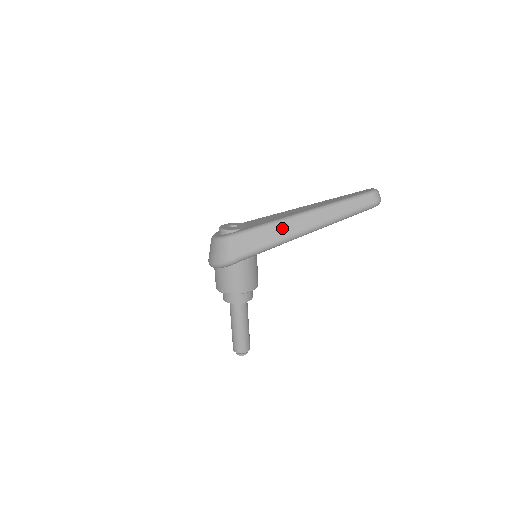
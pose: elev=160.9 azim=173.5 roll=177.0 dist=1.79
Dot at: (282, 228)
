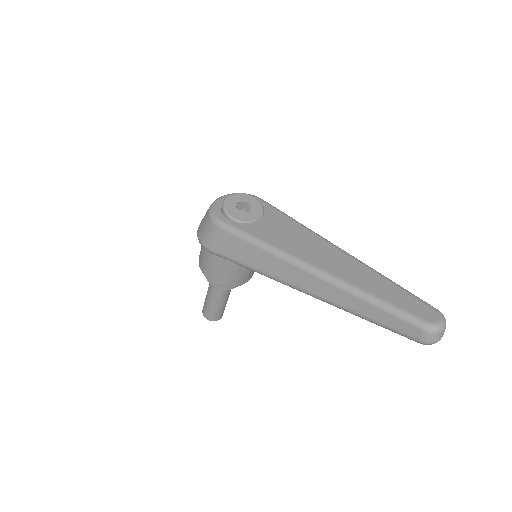
Dot at: (282, 267)
